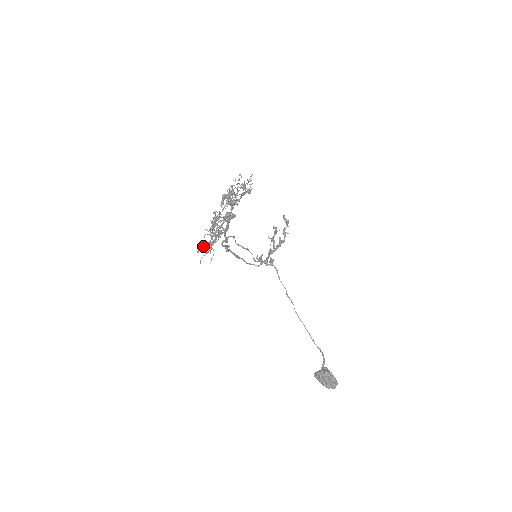
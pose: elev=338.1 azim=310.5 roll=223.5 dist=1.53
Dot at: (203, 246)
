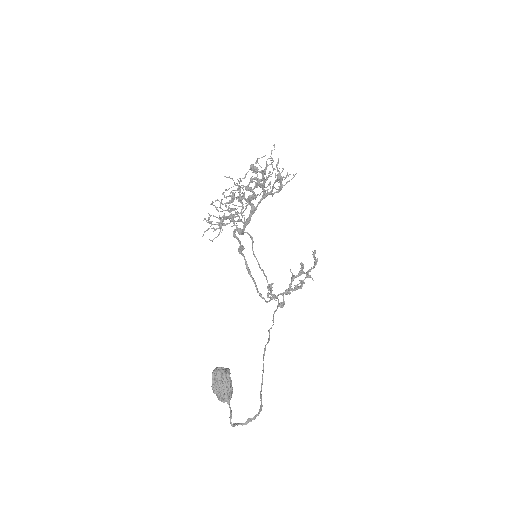
Dot at: occluded
